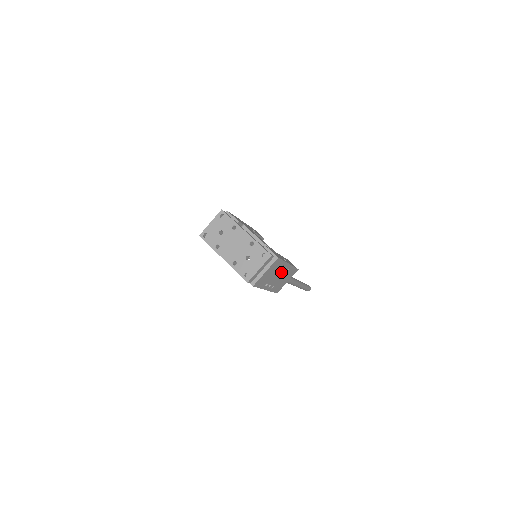
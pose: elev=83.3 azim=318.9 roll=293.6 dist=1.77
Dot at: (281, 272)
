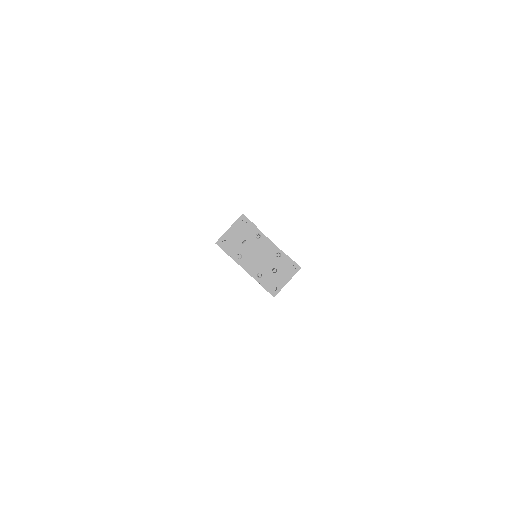
Dot at: occluded
